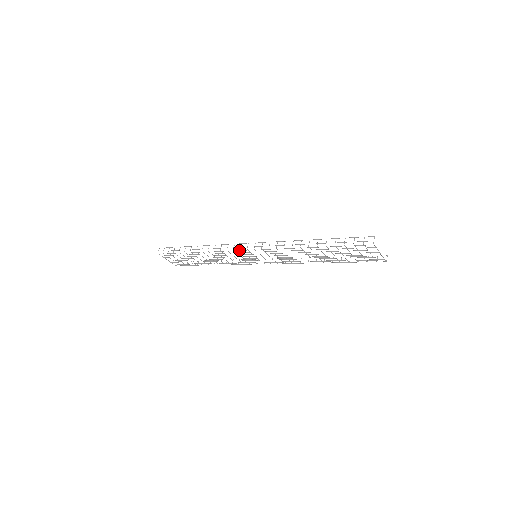
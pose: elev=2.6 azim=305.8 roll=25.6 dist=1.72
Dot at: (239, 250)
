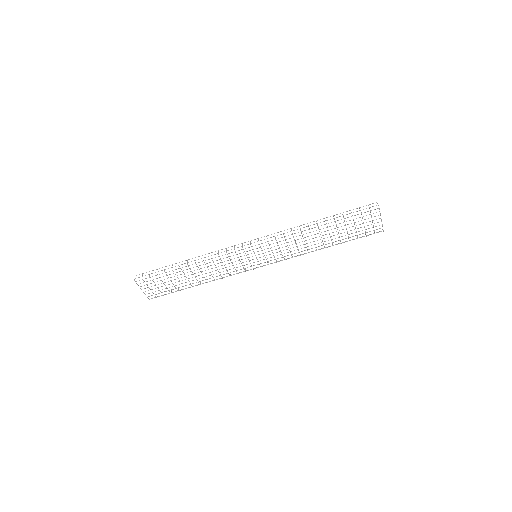
Dot at: (241, 249)
